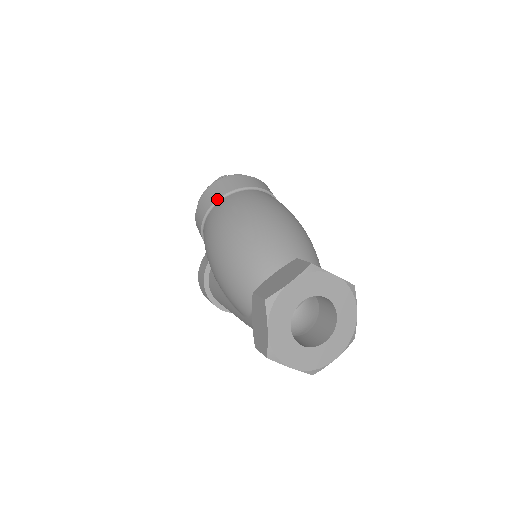
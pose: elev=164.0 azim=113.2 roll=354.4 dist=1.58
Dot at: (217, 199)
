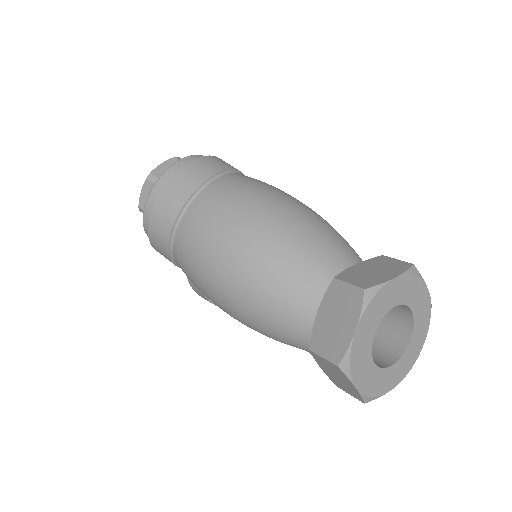
Dot at: (172, 227)
